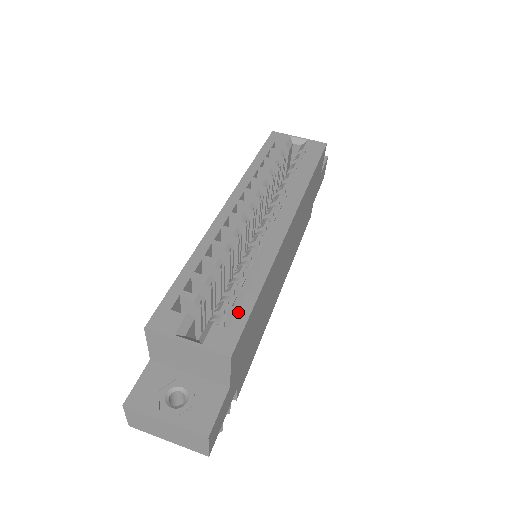
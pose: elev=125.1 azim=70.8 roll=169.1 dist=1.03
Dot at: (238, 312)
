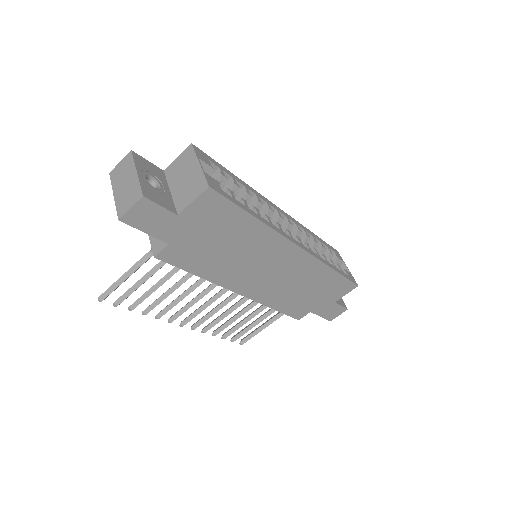
Dot at: (233, 198)
